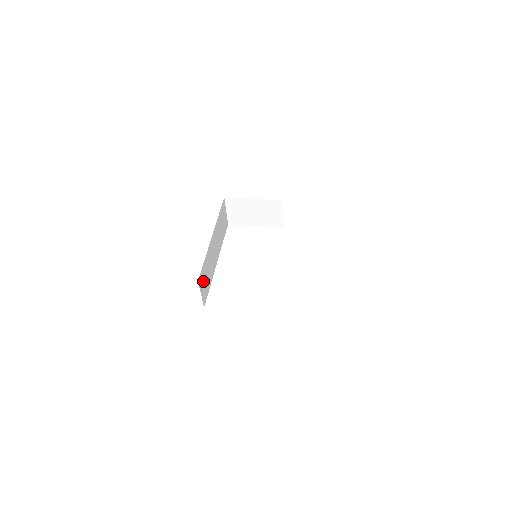
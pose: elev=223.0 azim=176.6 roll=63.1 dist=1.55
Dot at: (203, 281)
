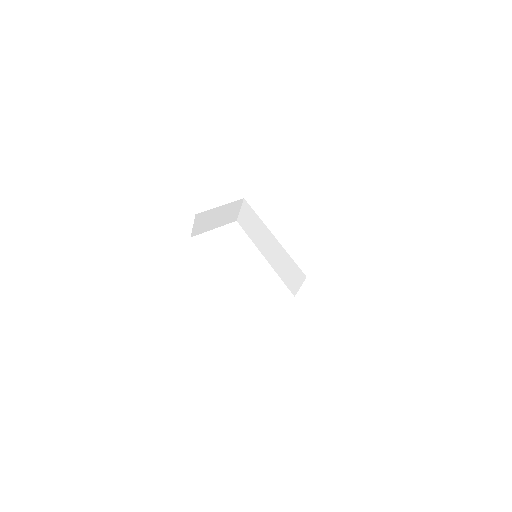
Dot at: occluded
